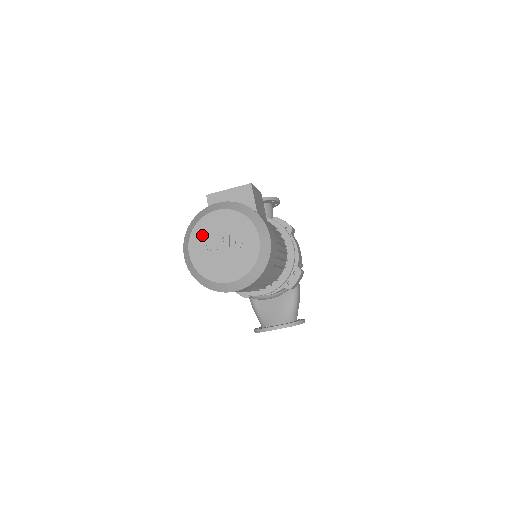
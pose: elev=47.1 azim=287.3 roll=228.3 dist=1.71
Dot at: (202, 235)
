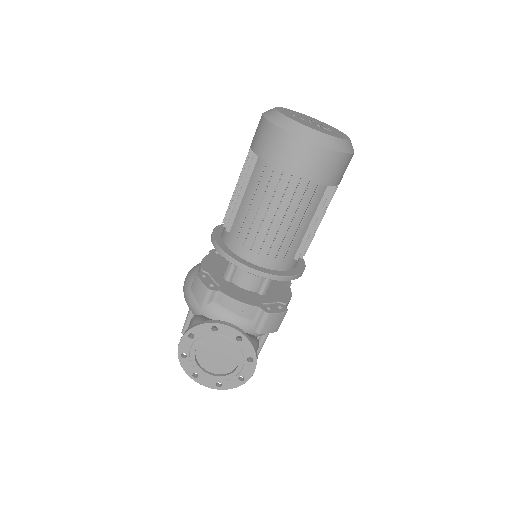
Dot at: (294, 113)
